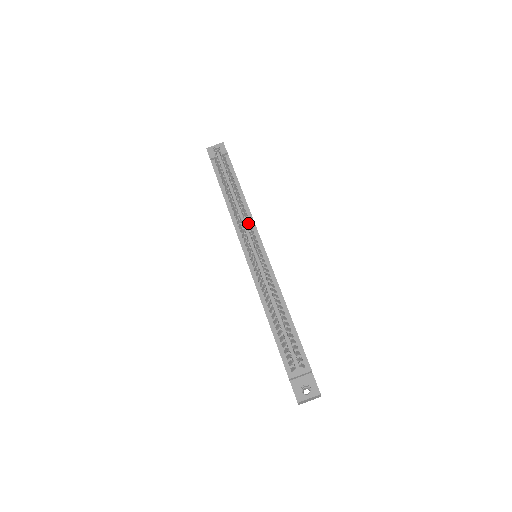
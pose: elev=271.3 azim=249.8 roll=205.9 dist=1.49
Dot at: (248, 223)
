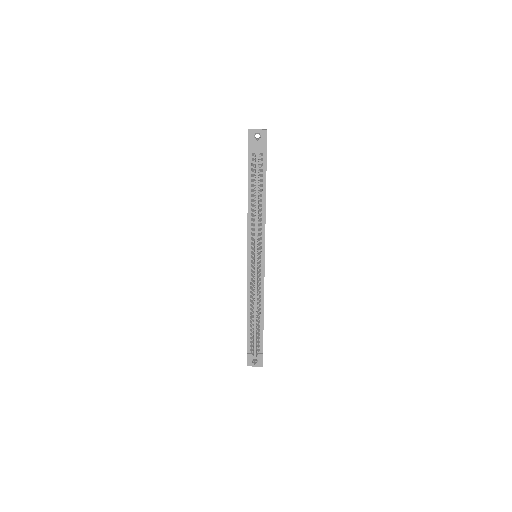
Dot at: (260, 235)
